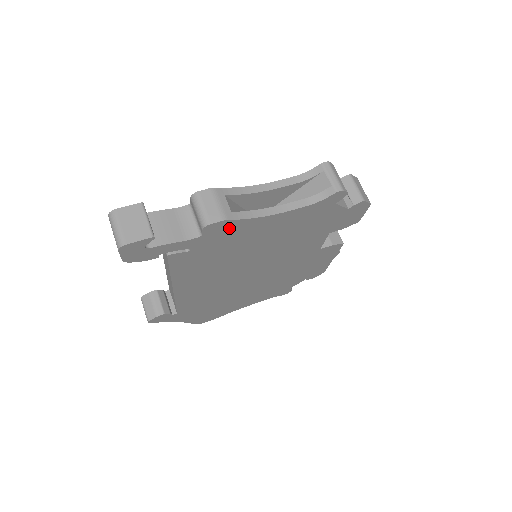
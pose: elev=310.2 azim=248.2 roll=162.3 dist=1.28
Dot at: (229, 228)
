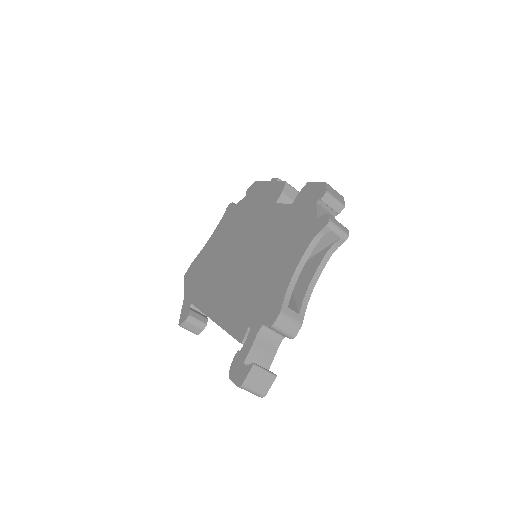
Dot at: occluded
